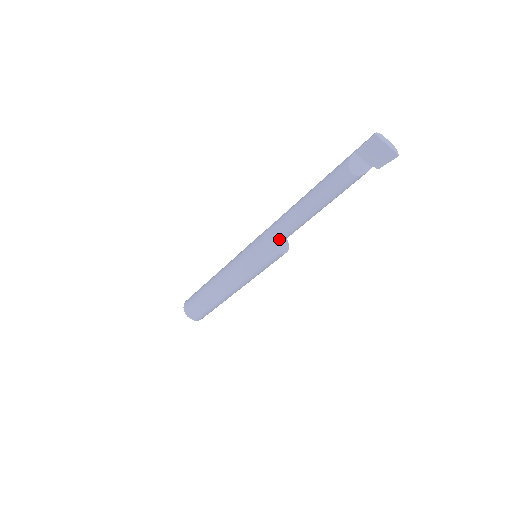
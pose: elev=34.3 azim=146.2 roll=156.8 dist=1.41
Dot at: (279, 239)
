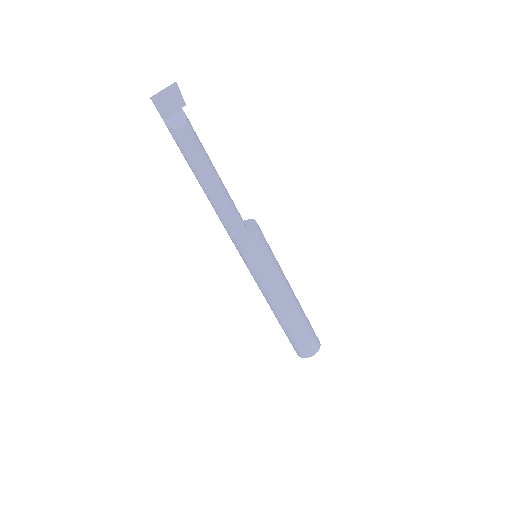
Dot at: (238, 223)
